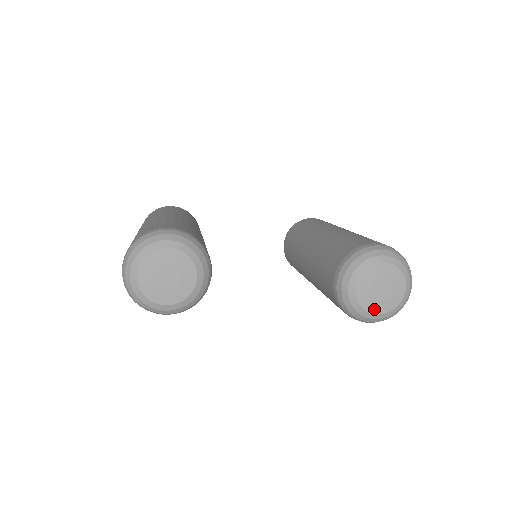
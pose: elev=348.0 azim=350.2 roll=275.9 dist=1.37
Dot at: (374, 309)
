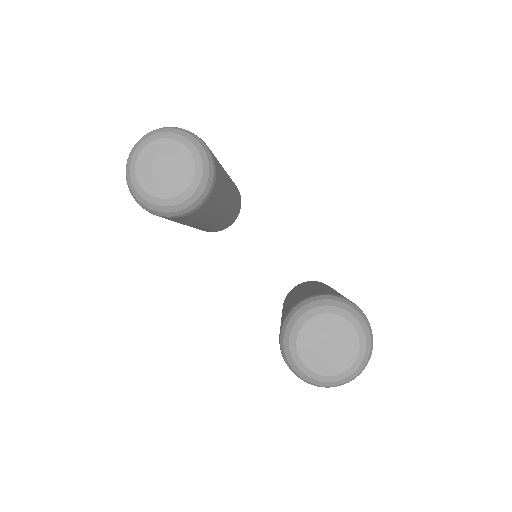
Dot at: (306, 357)
